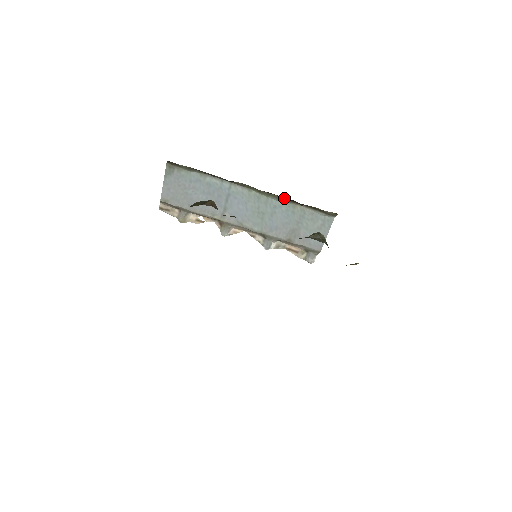
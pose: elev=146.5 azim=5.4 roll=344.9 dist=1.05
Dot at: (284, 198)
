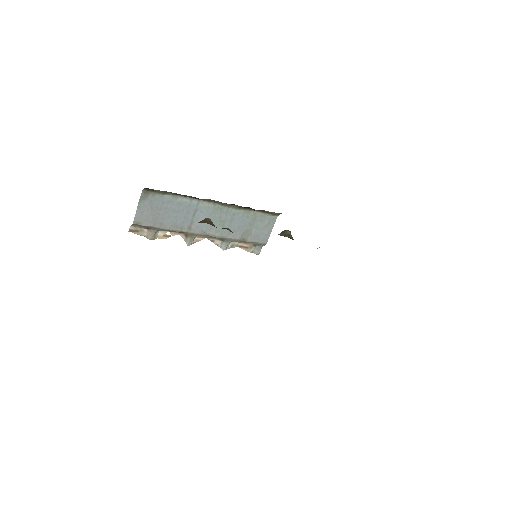
Dot at: (242, 207)
